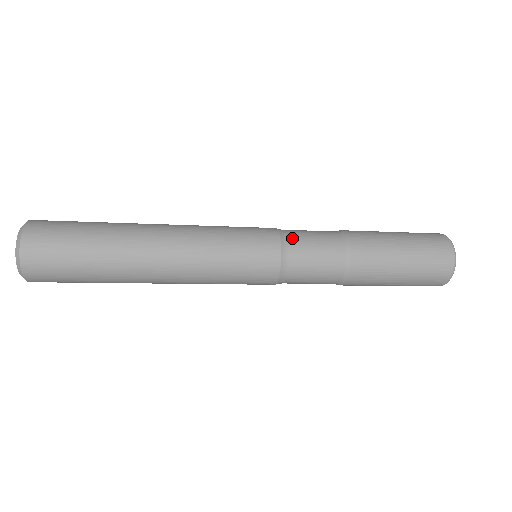
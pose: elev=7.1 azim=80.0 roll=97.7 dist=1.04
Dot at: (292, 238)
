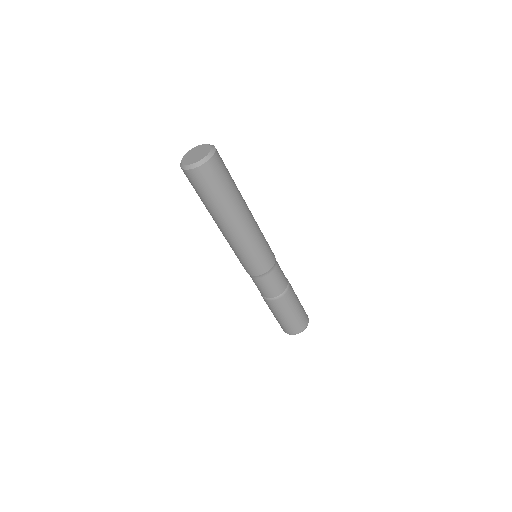
Dot at: (277, 265)
